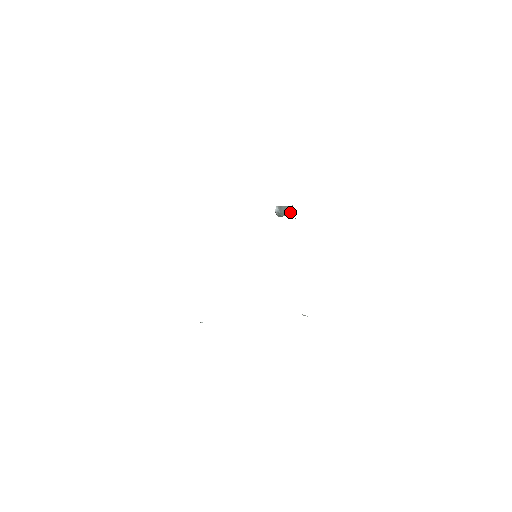
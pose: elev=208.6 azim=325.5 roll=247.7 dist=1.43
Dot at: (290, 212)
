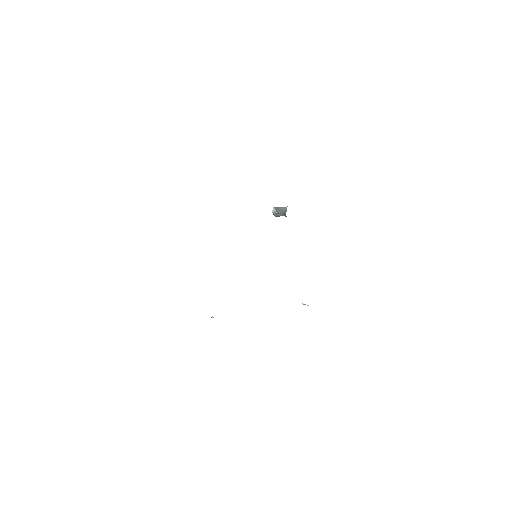
Dot at: occluded
